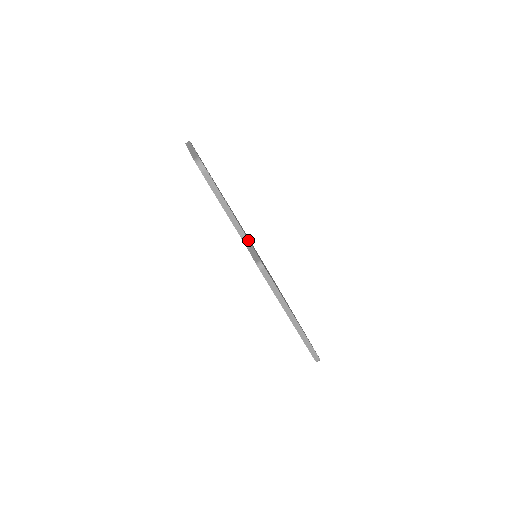
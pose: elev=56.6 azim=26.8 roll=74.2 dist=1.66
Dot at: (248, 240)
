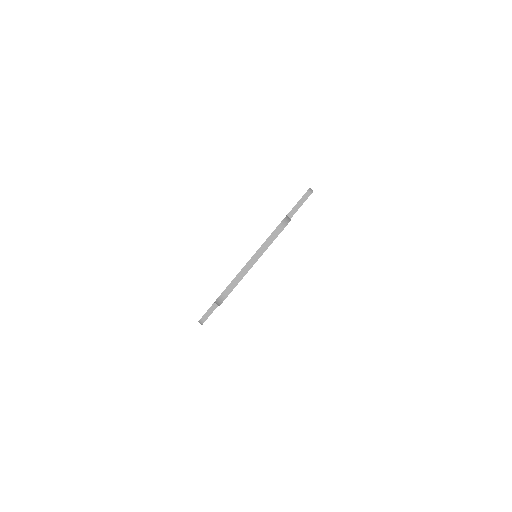
Dot at: occluded
